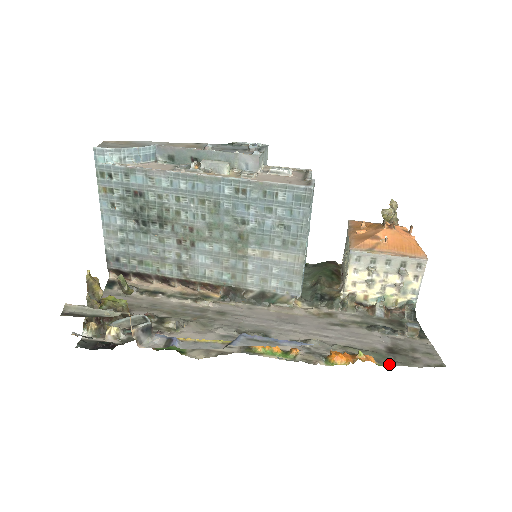
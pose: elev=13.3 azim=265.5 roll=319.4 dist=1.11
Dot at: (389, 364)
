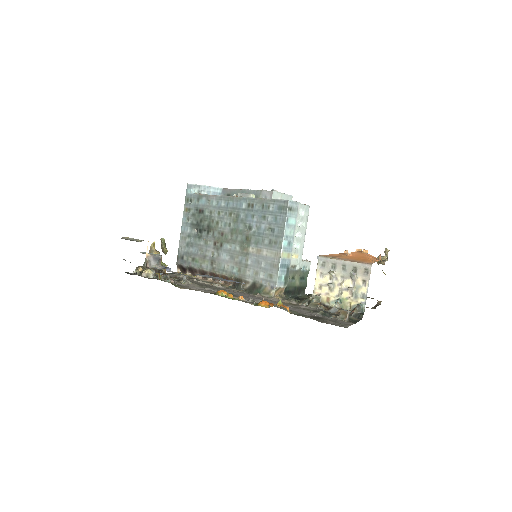
Dot at: (300, 315)
